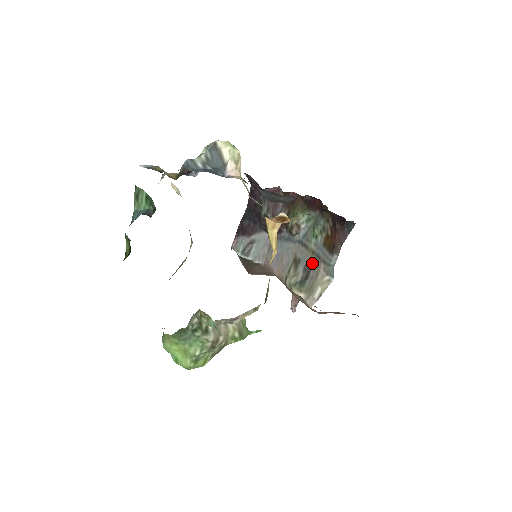
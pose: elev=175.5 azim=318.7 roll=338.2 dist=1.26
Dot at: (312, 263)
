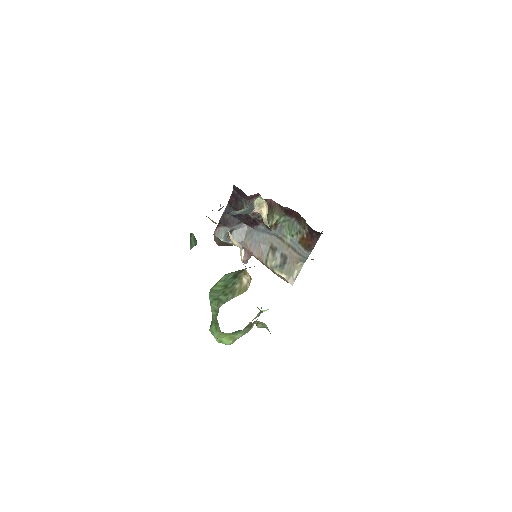
Dot at: (289, 253)
